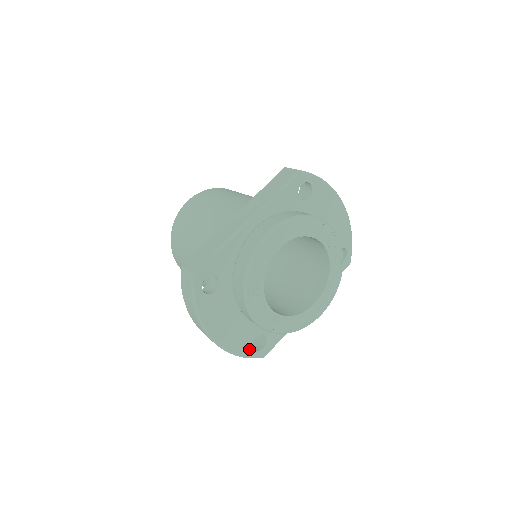
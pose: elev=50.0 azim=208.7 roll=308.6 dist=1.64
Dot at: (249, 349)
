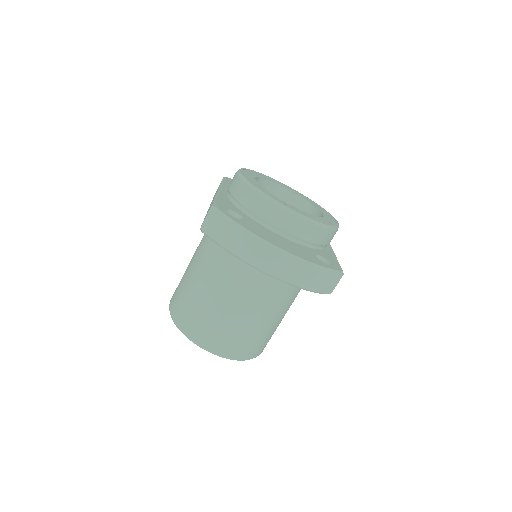
Dot at: (321, 263)
